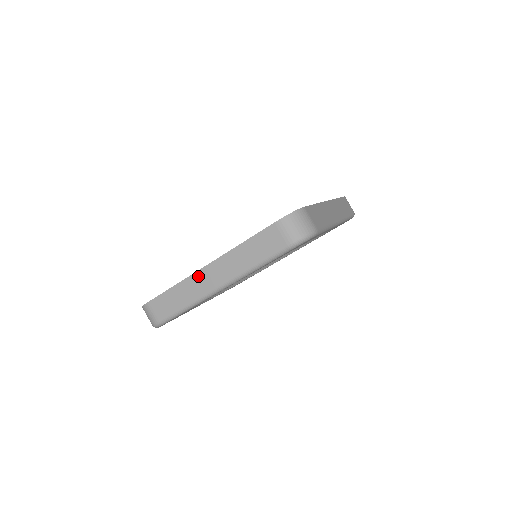
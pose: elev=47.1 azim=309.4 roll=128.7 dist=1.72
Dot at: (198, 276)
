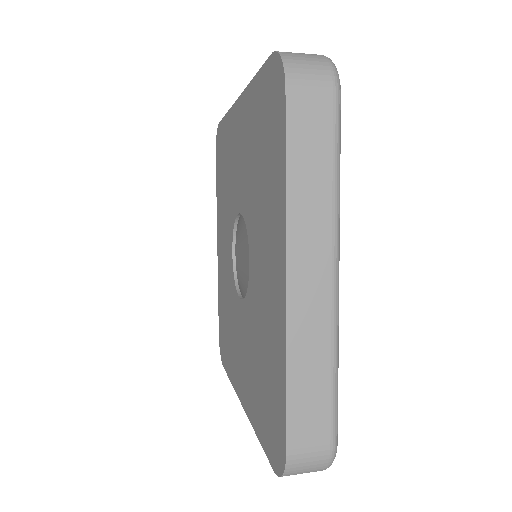
Dot at: occluded
